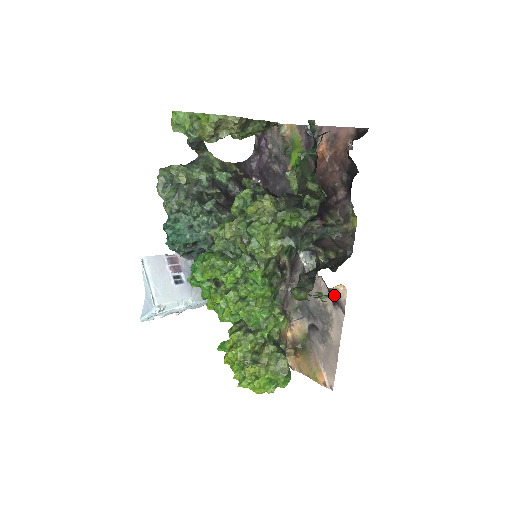
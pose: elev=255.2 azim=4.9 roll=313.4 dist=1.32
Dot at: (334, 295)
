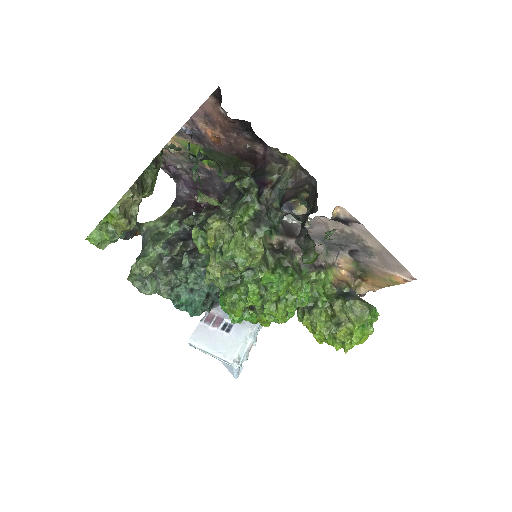
Dot at: (339, 219)
